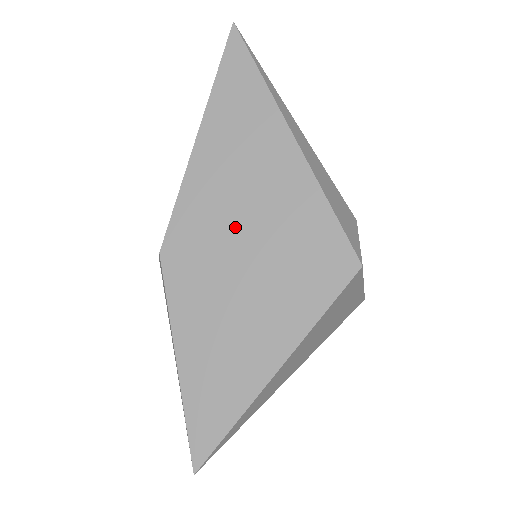
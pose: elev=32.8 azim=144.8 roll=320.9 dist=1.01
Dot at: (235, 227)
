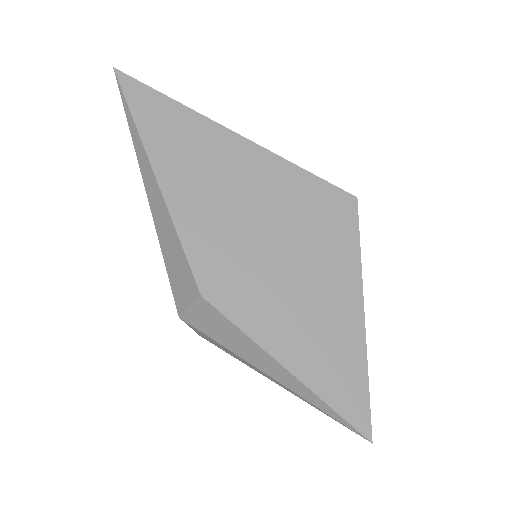
Dot at: (249, 230)
